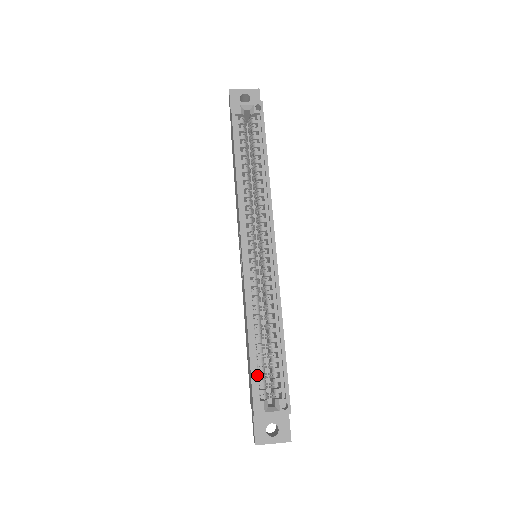
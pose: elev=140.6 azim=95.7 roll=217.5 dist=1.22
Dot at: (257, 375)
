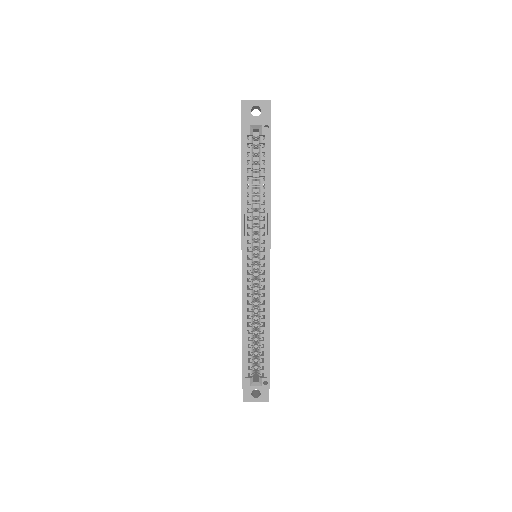
Dot at: (247, 359)
